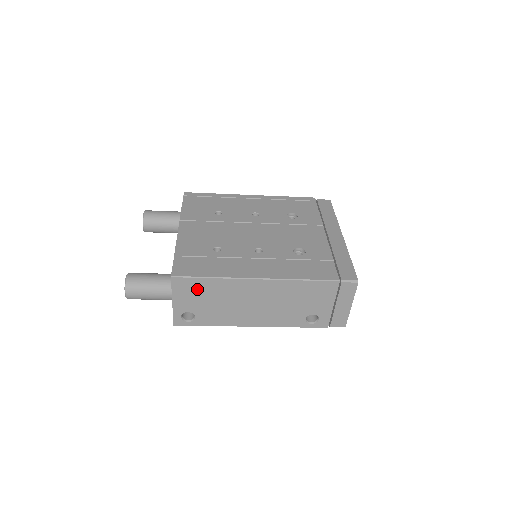
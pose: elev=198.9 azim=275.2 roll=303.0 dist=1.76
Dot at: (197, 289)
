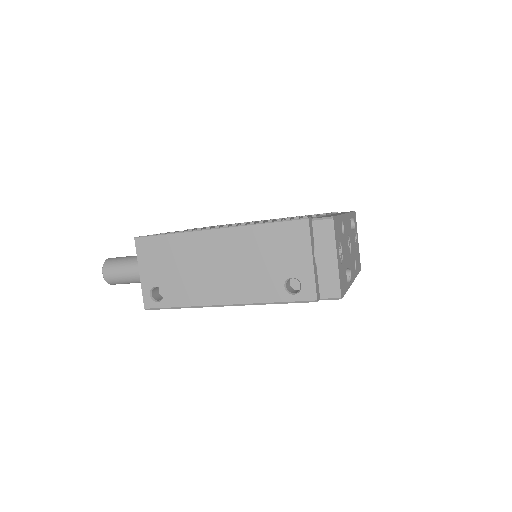
Dot at: (160, 252)
